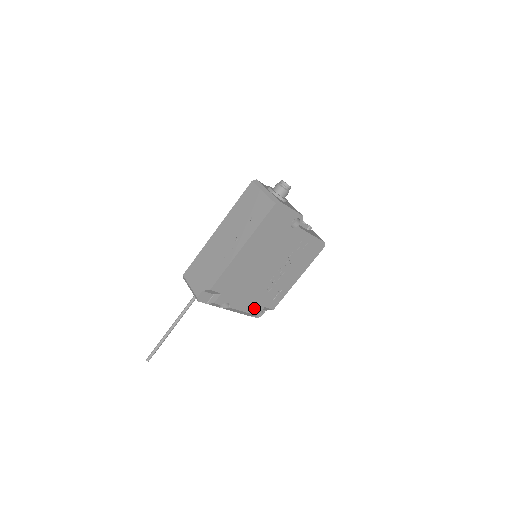
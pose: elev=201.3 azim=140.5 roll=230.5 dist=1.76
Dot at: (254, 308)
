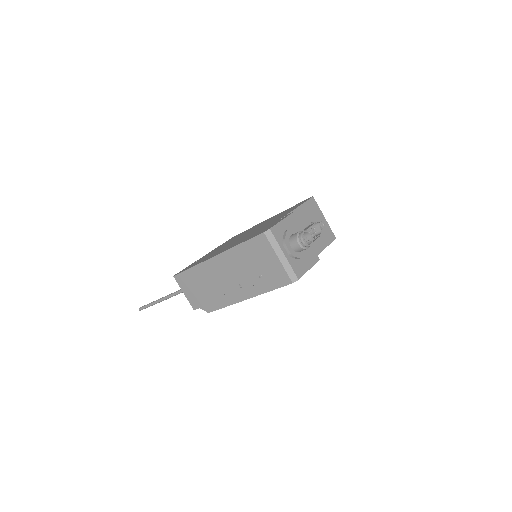
Dot at: occluded
